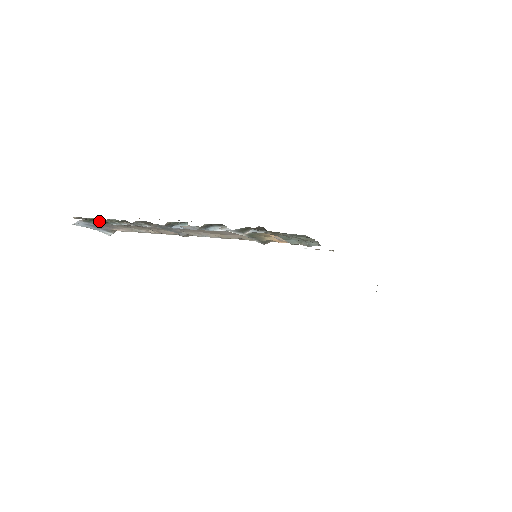
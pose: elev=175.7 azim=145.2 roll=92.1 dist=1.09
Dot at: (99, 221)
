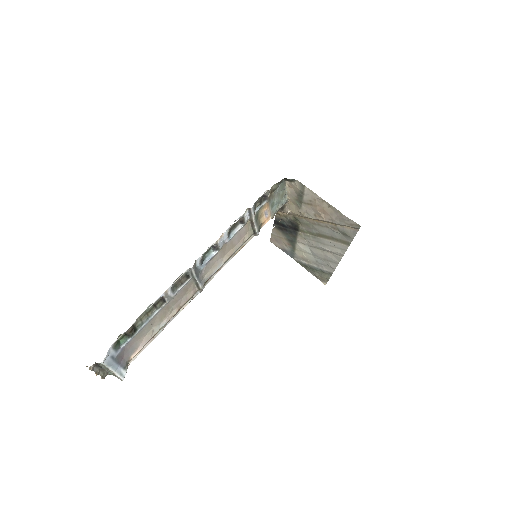
Dot at: (131, 329)
